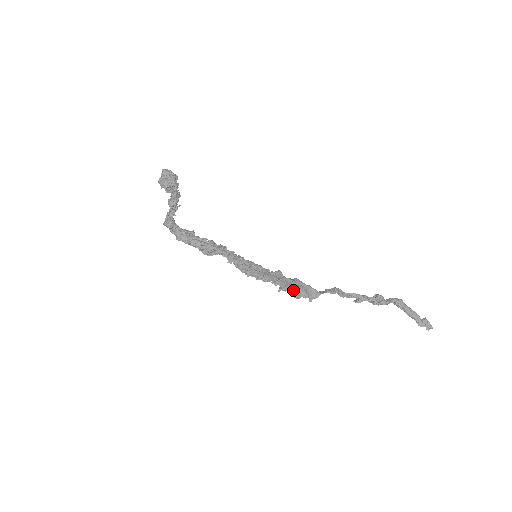
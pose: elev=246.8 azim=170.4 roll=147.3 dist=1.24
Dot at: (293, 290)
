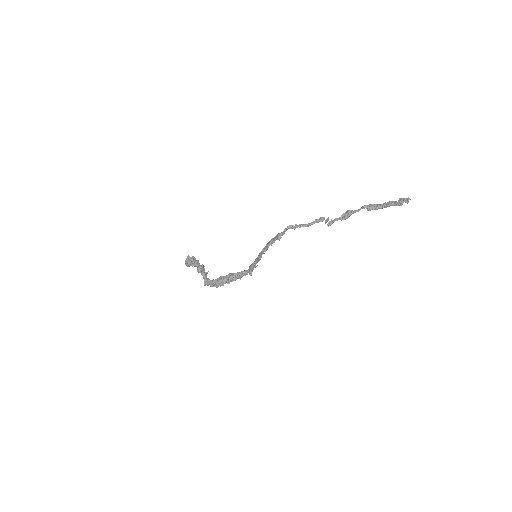
Dot at: (267, 244)
